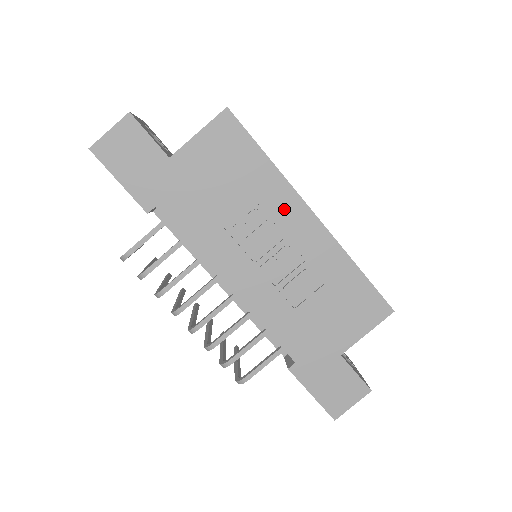
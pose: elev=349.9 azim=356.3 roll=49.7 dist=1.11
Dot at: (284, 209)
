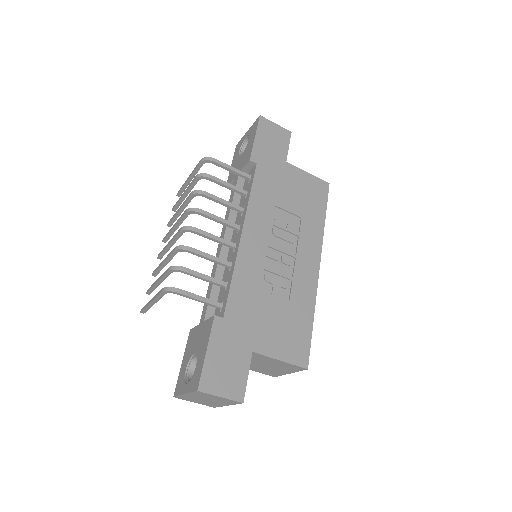
Dot at: (309, 244)
